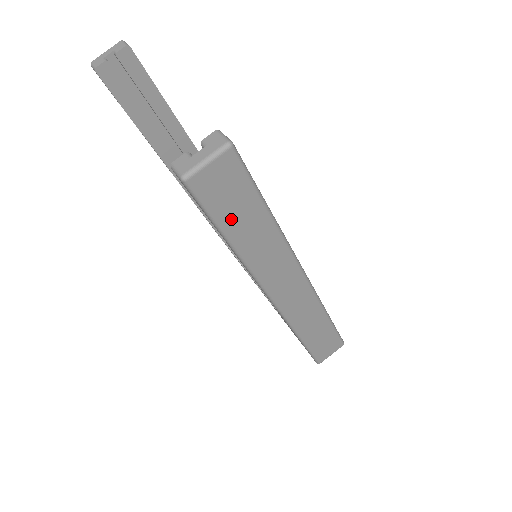
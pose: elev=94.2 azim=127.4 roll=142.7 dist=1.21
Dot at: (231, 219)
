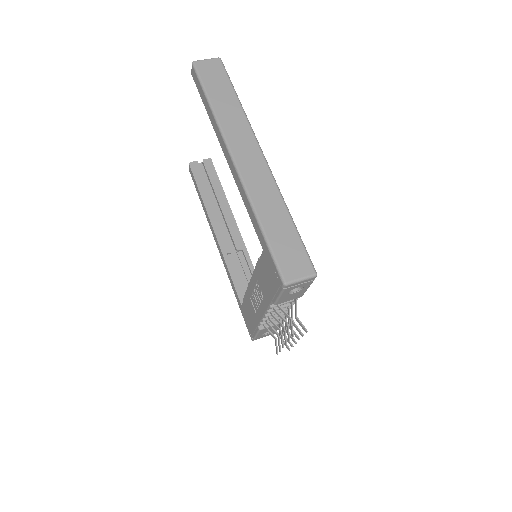
Dot at: (213, 89)
